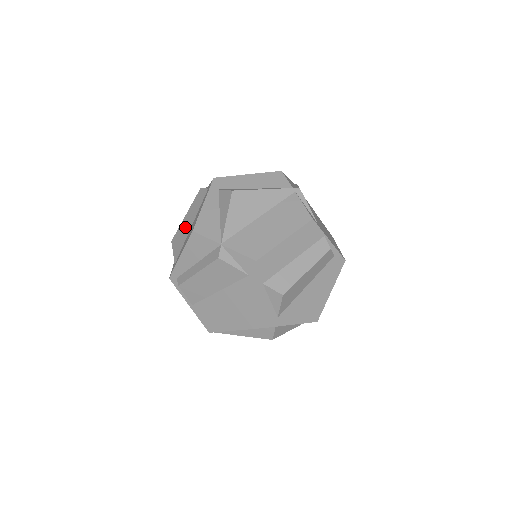
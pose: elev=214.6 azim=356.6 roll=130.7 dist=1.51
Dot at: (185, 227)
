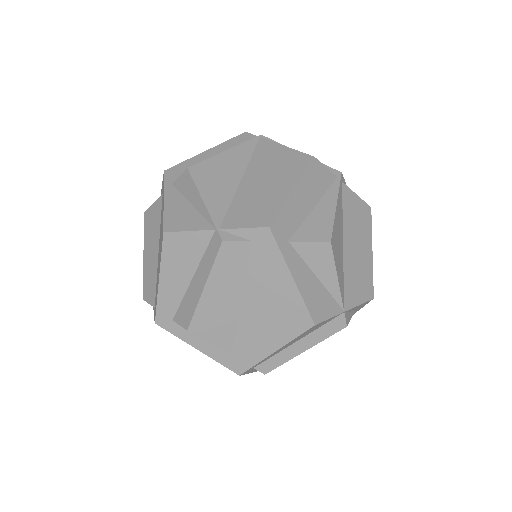
Dot at: (220, 306)
